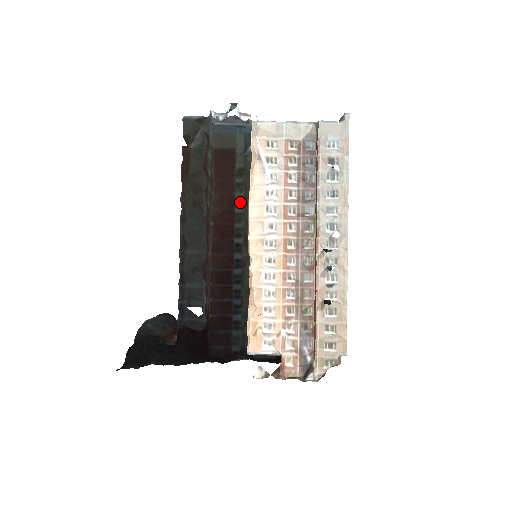
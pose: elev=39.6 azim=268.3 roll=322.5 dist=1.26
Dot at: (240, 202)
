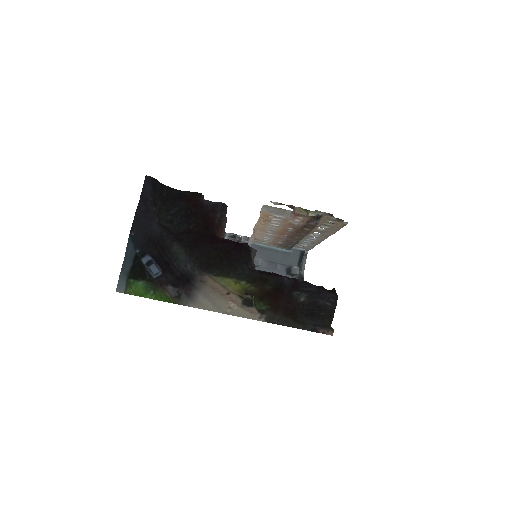
Dot at: occluded
